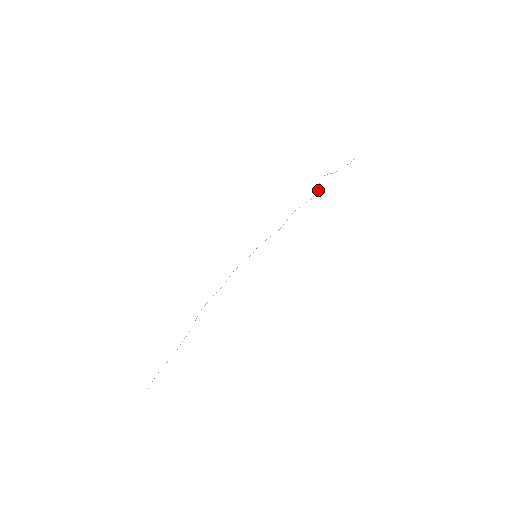
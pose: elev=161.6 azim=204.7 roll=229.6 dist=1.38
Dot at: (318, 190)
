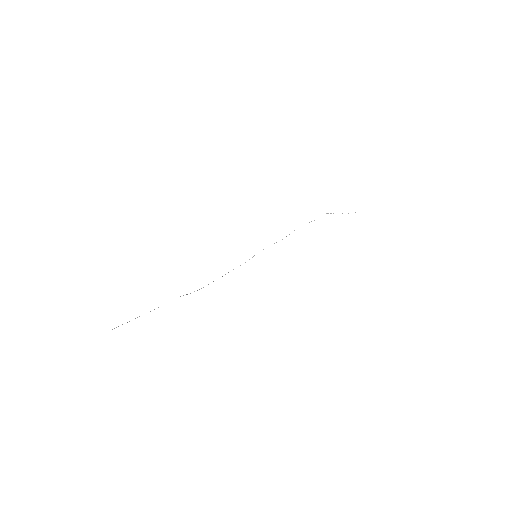
Dot at: occluded
